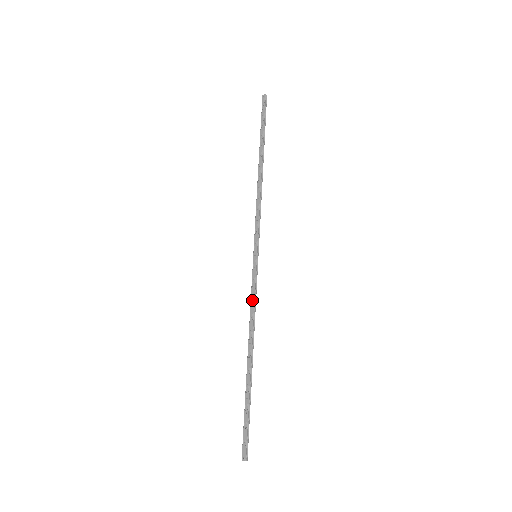
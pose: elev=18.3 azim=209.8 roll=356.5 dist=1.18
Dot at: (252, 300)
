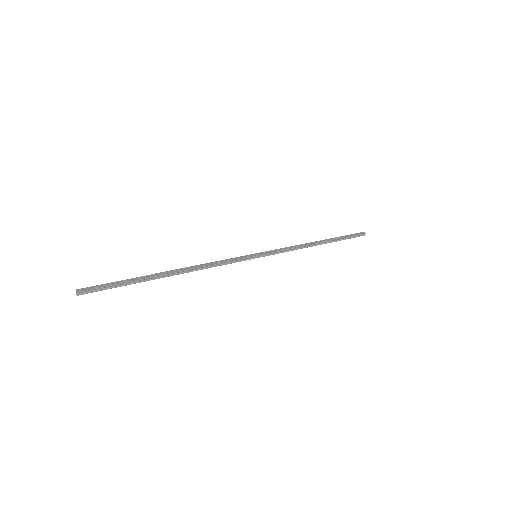
Dot at: (222, 261)
